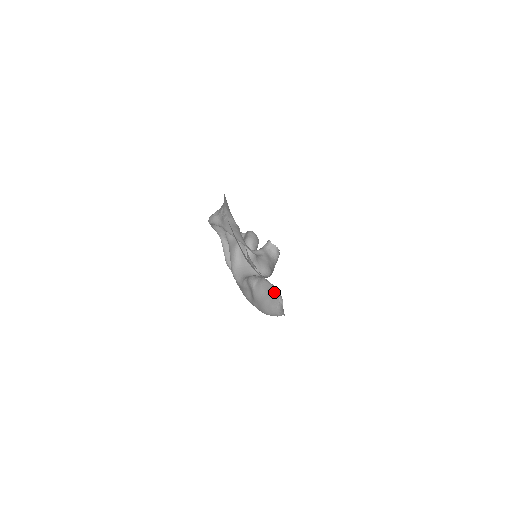
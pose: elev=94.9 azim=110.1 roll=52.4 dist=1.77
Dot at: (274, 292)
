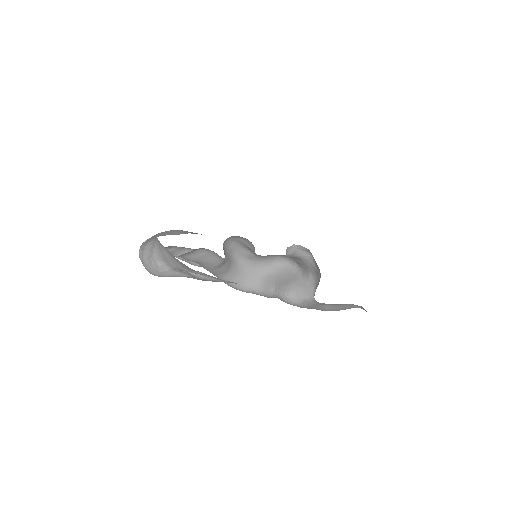
Dot at: (344, 305)
